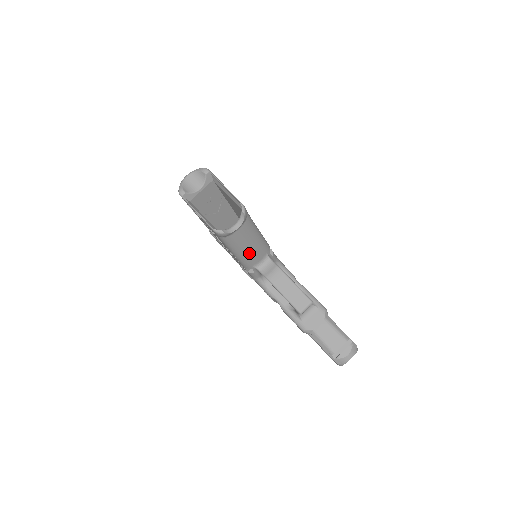
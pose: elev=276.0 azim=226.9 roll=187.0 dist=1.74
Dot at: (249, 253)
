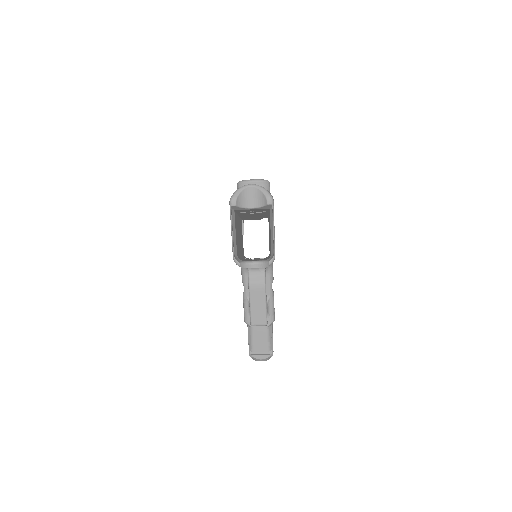
Dot at: occluded
